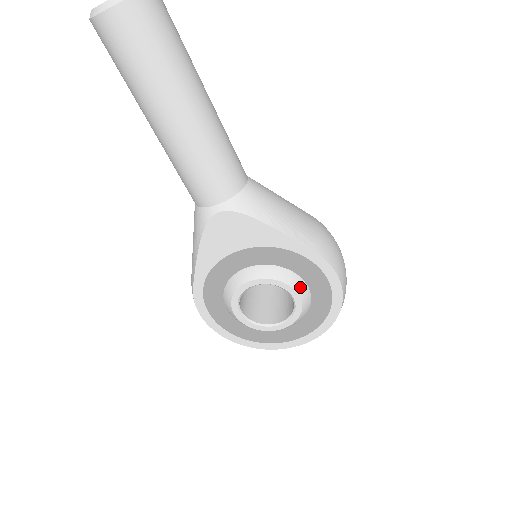
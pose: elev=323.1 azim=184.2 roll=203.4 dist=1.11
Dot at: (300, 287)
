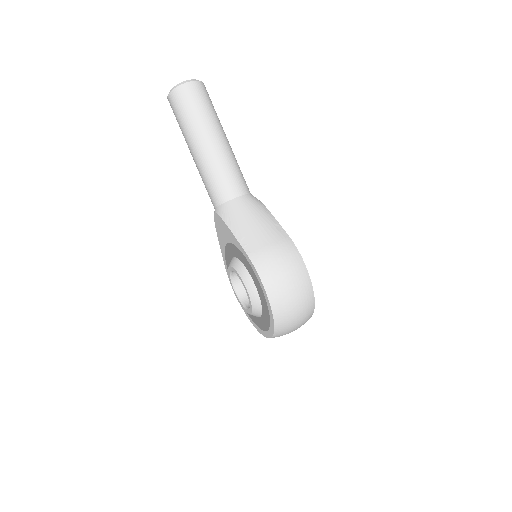
Dot at: (247, 281)
